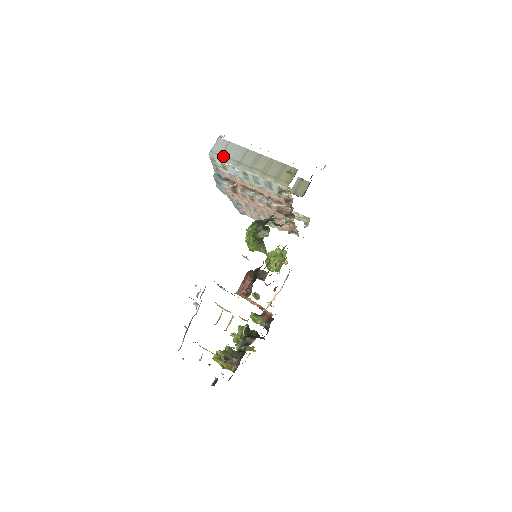
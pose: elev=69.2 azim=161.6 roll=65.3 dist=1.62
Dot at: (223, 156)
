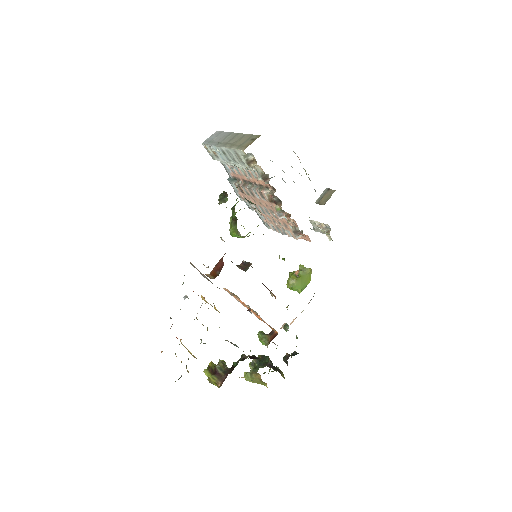
Dot at: (211, 142)
